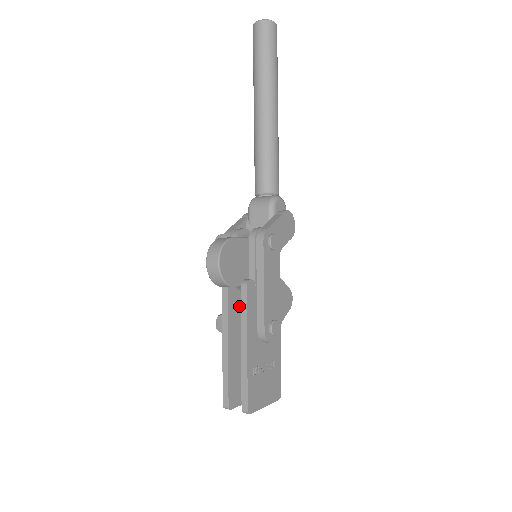
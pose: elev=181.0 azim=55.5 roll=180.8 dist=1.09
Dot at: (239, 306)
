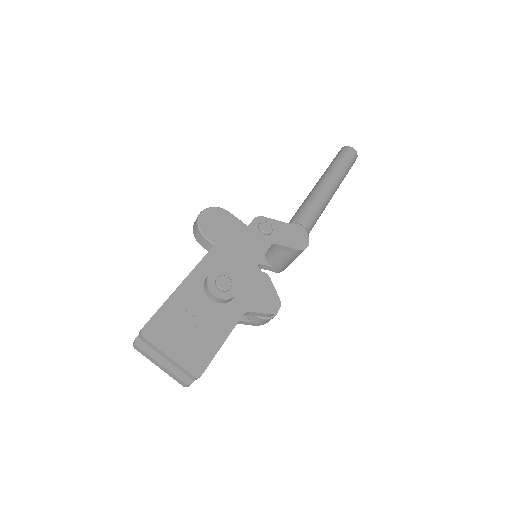
Dot at: occluded
